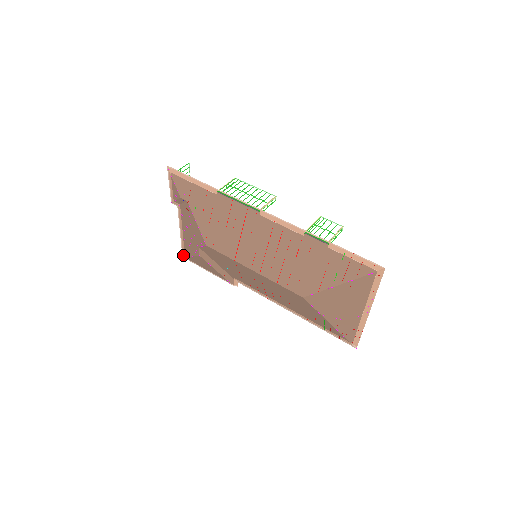
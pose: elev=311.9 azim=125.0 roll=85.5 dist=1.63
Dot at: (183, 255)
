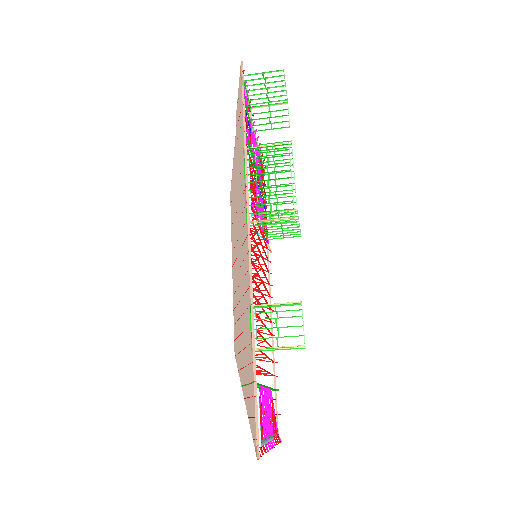
Dot at: occluded
